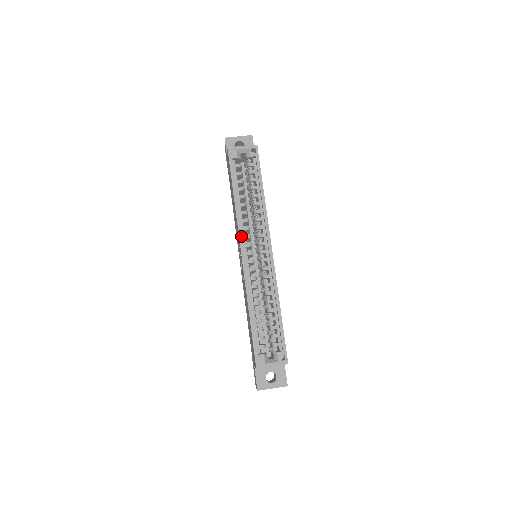
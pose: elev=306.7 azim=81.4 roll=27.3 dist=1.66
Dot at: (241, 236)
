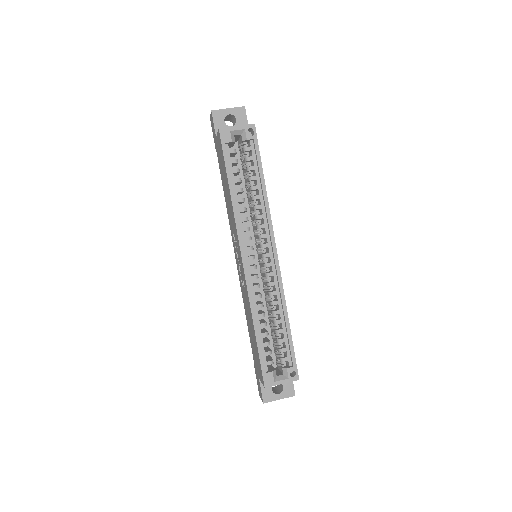
Dot at: (241, 239)
